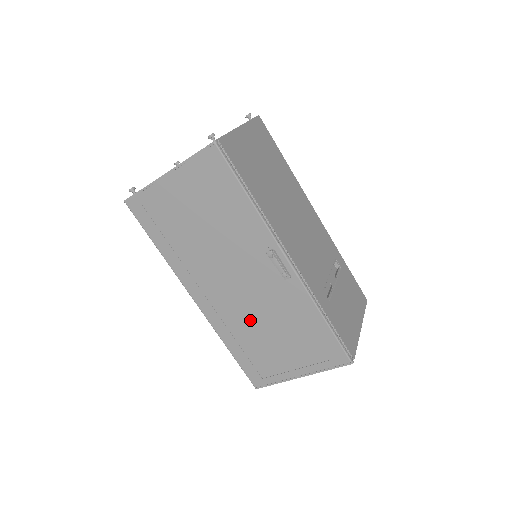
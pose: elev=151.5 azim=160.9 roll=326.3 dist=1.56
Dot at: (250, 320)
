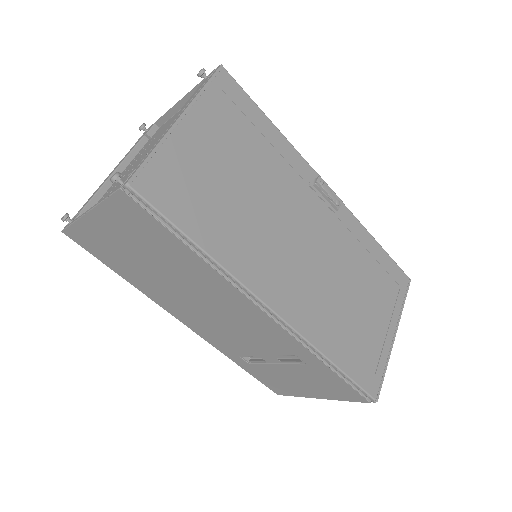
Dot at: (333, 293)
